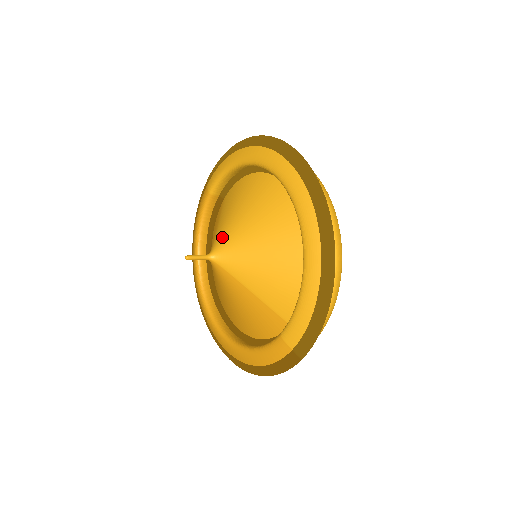
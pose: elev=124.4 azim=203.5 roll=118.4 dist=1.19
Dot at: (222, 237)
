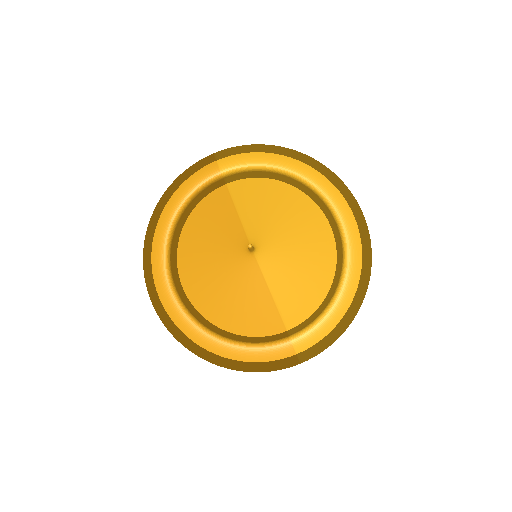
Dot at: (263, 234)
